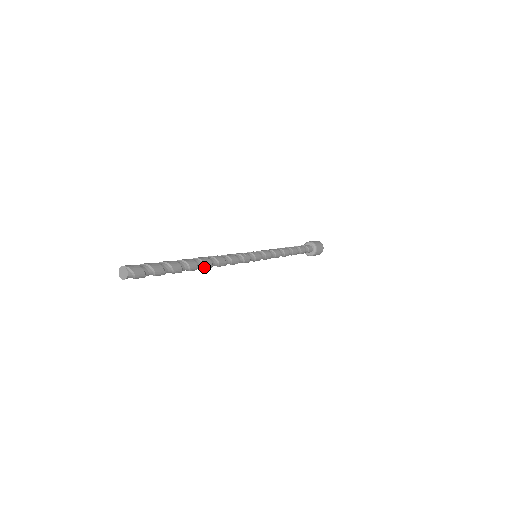
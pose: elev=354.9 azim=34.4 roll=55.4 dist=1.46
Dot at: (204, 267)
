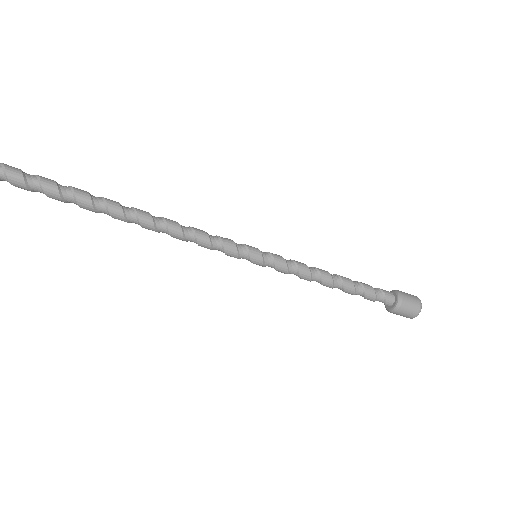
Dot at: (137, 217)
